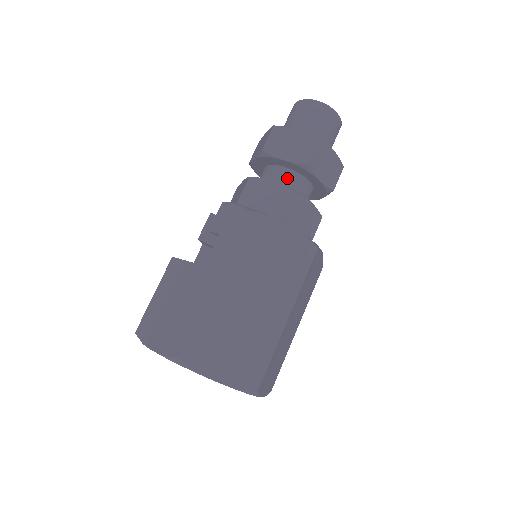
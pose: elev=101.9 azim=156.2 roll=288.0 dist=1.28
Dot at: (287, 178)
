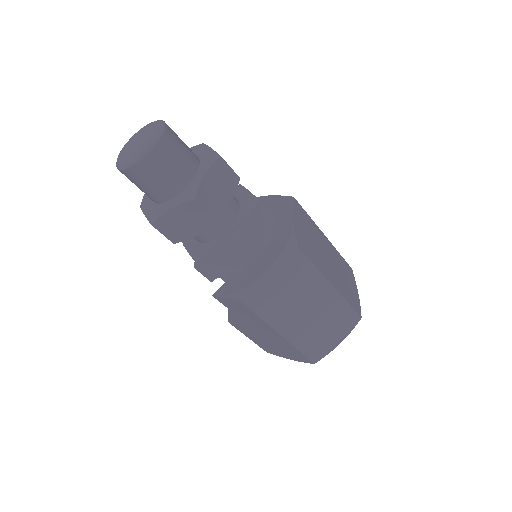
Dot at: (211, 228)
